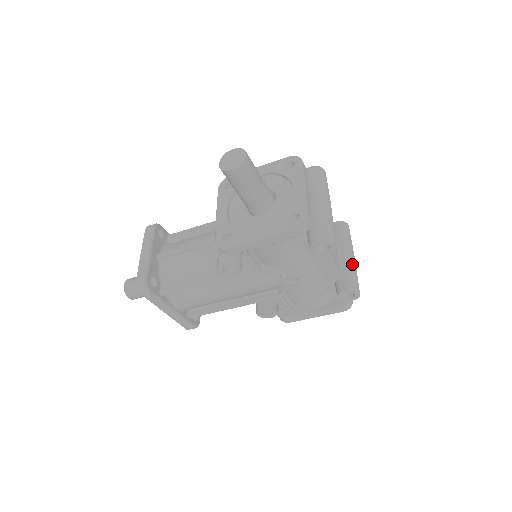
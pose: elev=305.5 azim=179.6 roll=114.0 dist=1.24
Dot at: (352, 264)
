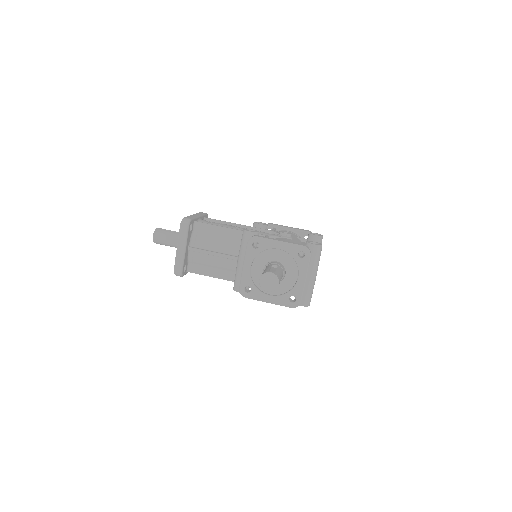
Dot at: occluded
